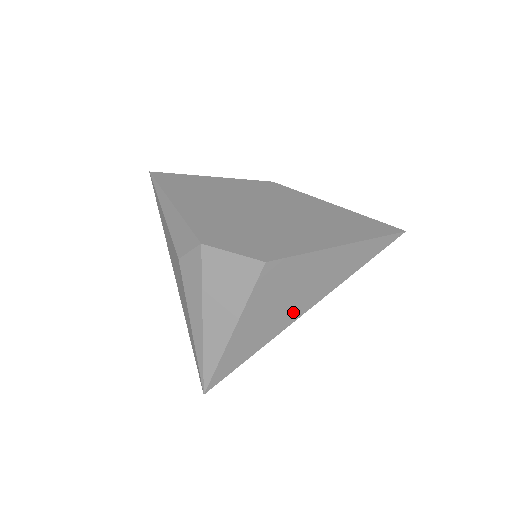
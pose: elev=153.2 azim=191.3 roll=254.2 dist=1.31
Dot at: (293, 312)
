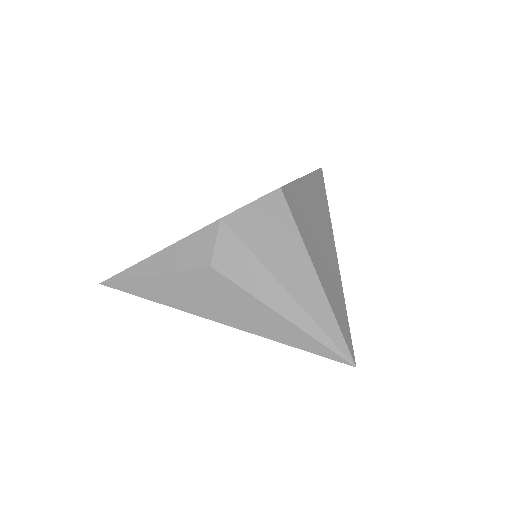
Dot at: (329, 247)
